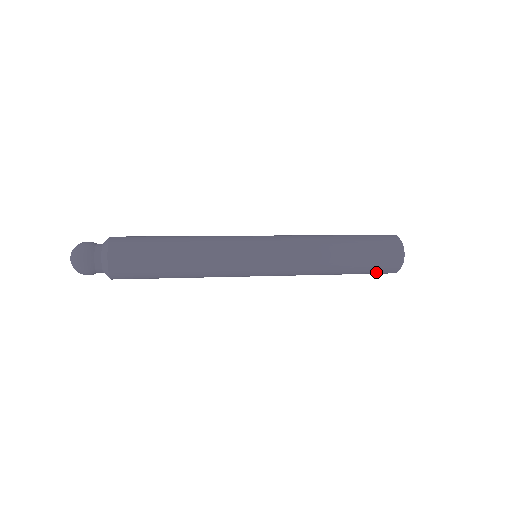
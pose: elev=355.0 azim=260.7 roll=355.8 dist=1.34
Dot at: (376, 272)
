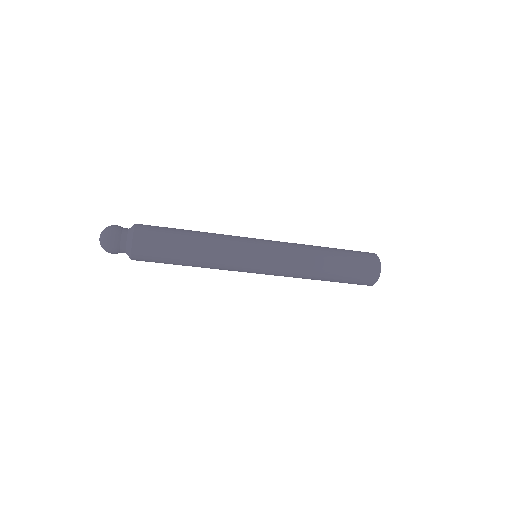
Dot at: (361, 271)
